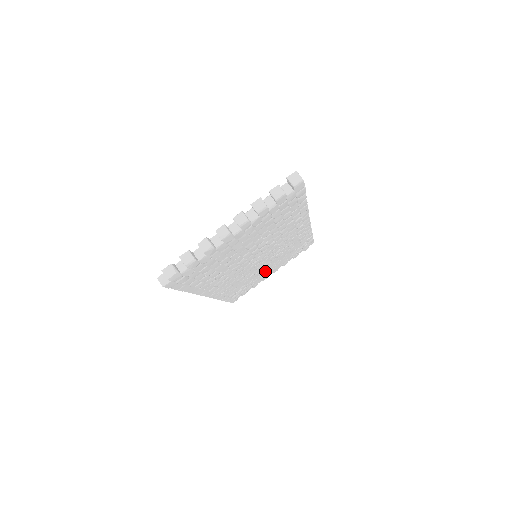
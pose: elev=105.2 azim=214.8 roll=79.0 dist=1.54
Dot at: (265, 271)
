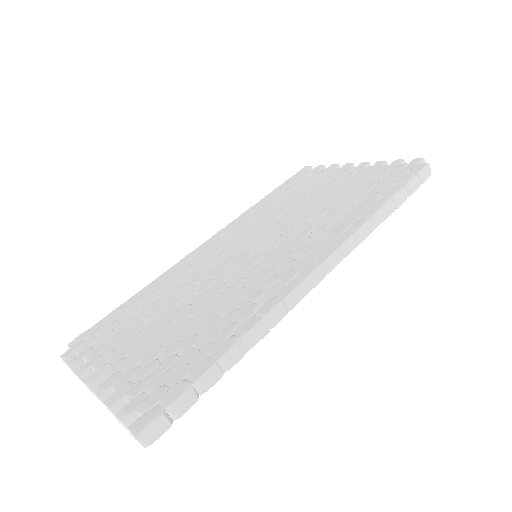
Dot at: occluded
